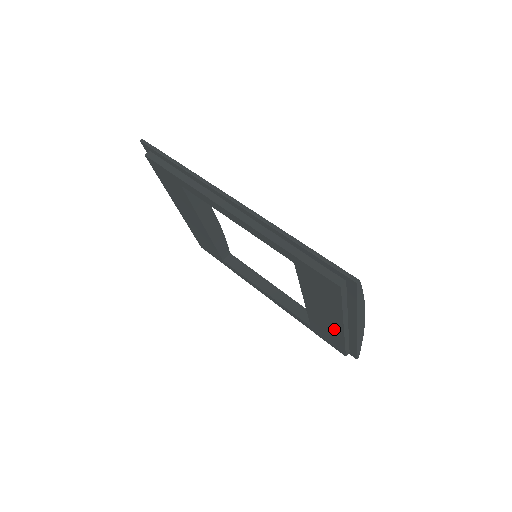
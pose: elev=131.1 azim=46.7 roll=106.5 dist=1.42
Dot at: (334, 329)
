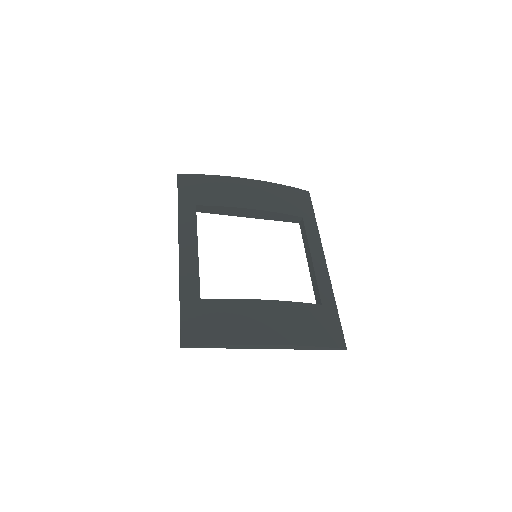
Dot at: occluded
